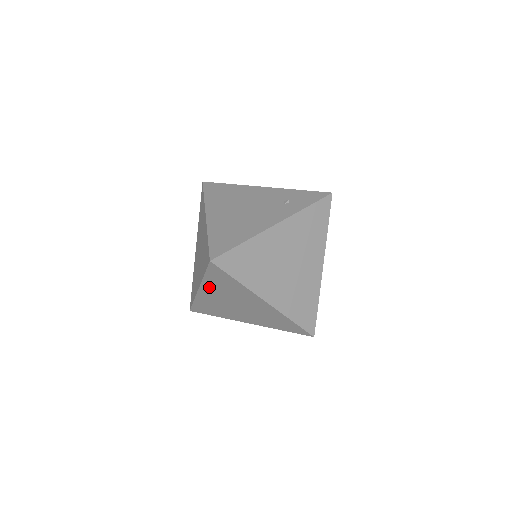
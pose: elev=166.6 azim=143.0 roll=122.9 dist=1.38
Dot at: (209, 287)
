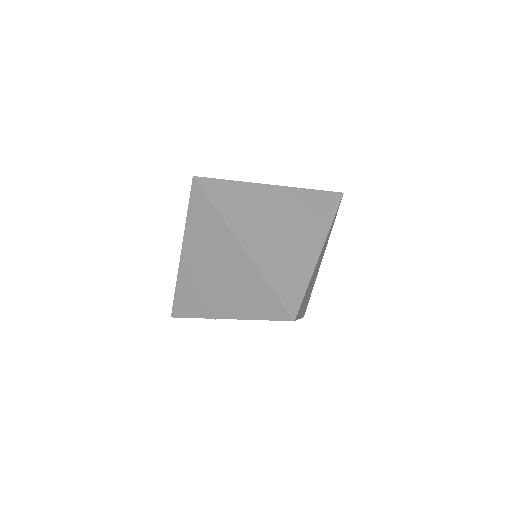
Dot at: (191, 240)
